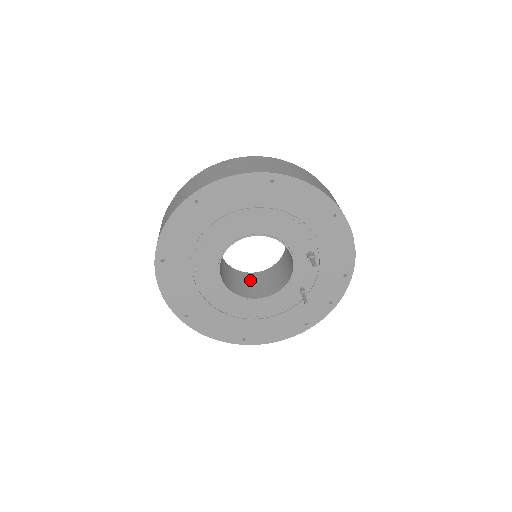
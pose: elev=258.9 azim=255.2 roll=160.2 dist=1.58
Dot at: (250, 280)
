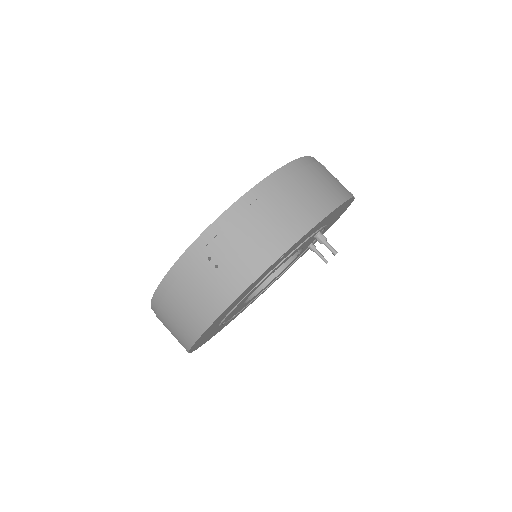
Dot at: occluded
